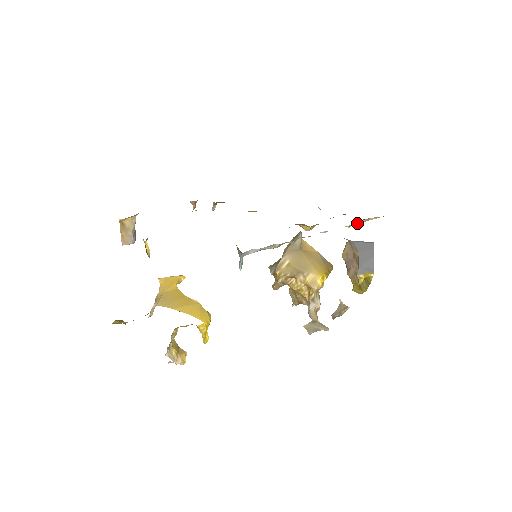
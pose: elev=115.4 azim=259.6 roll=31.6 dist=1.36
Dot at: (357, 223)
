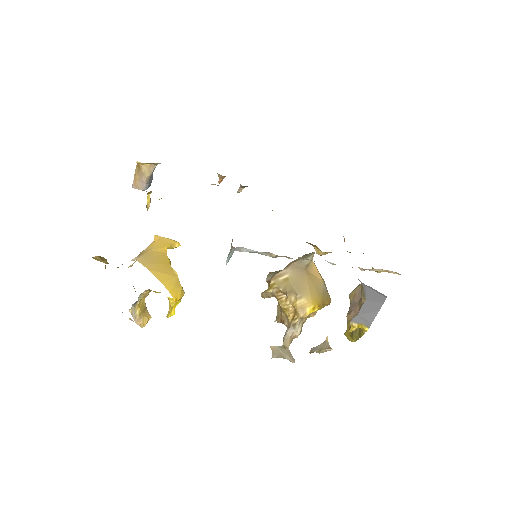
Dot at: (373, 270)
